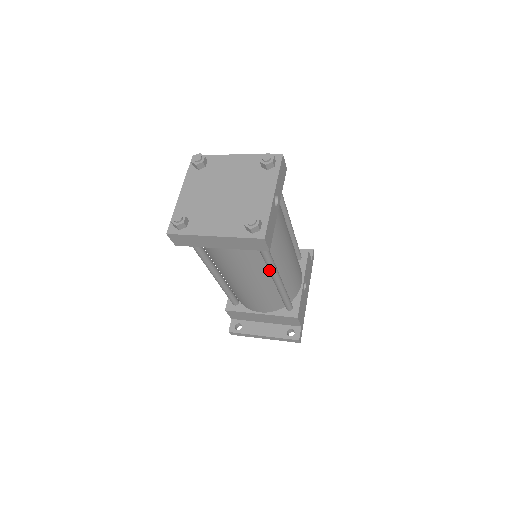
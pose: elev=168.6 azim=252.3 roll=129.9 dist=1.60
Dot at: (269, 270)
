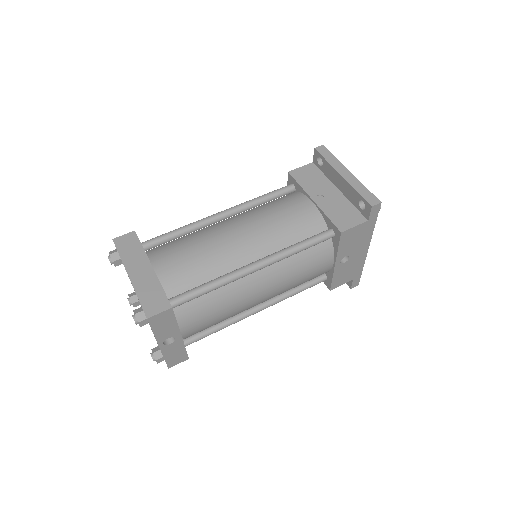
Dot at: occluded
